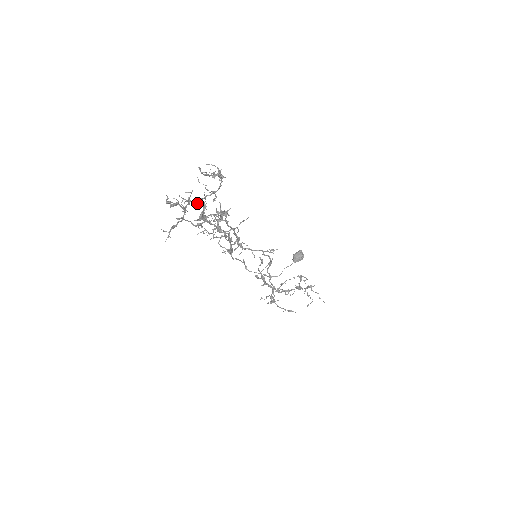
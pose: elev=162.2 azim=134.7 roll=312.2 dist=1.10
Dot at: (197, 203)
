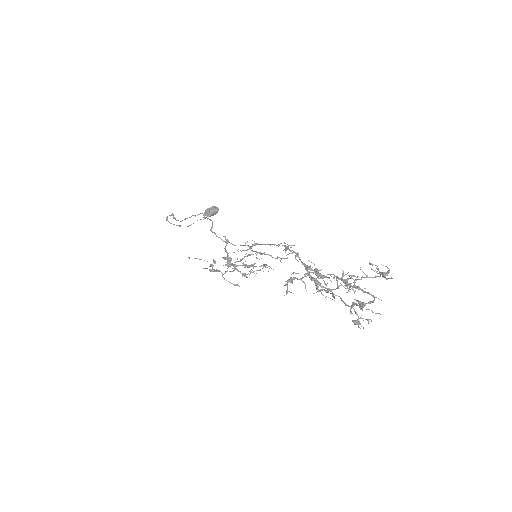
Dot at: occluded
